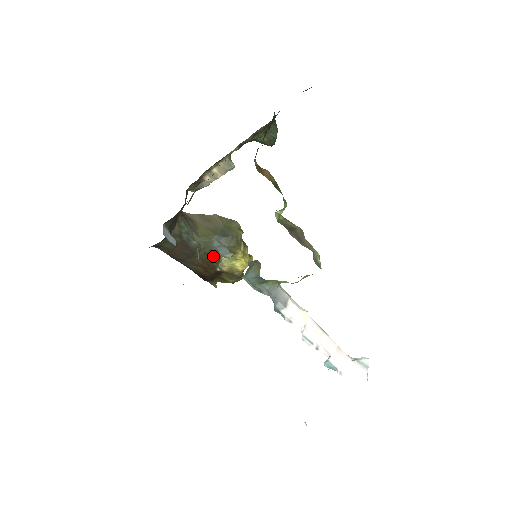
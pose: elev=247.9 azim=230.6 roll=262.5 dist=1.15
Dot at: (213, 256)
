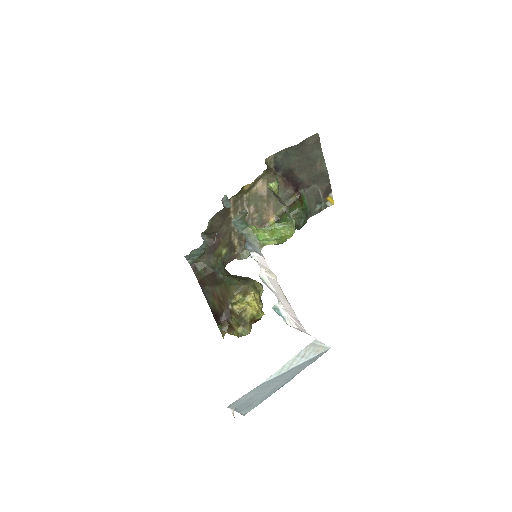
Dot at: (230, 291)
